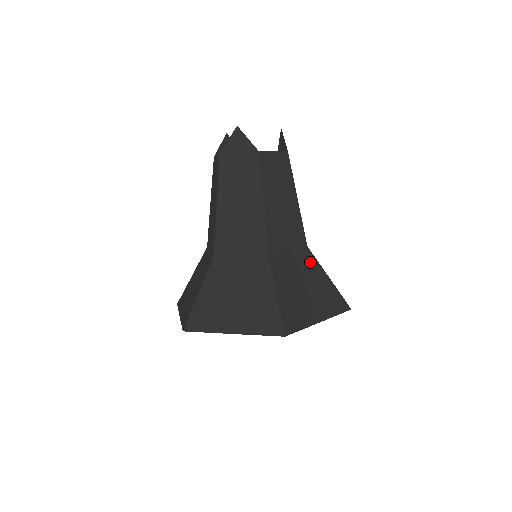
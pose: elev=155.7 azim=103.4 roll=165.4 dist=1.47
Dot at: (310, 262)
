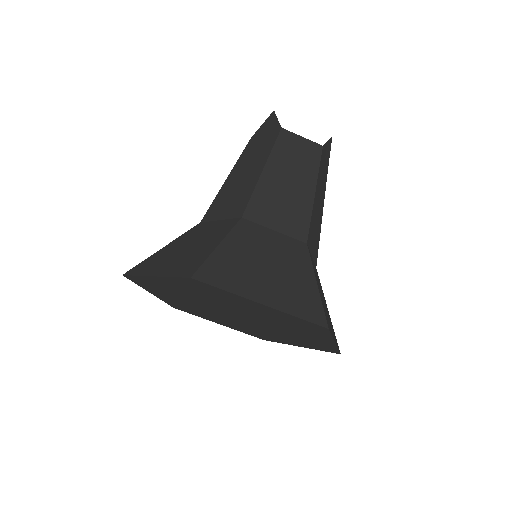
Dot at: (298, 255)
